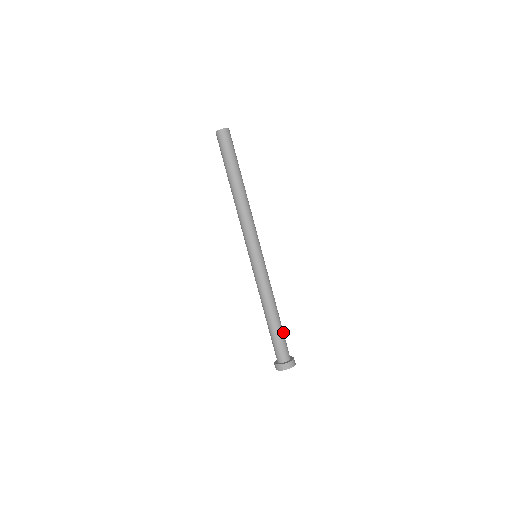
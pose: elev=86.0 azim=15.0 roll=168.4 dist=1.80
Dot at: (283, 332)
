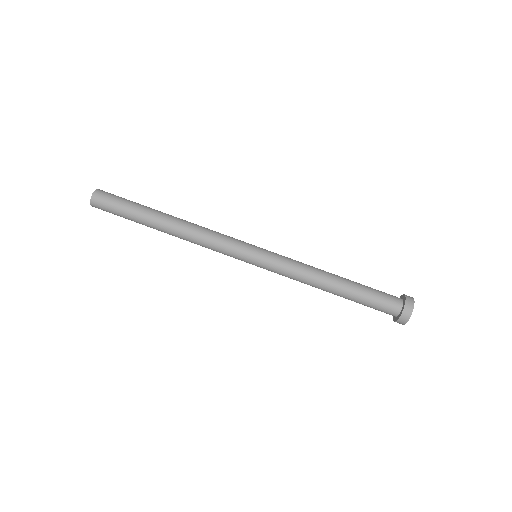
Dot at: (365, 286)
